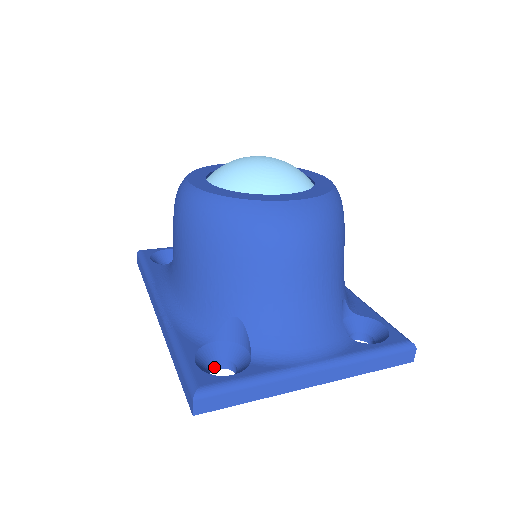
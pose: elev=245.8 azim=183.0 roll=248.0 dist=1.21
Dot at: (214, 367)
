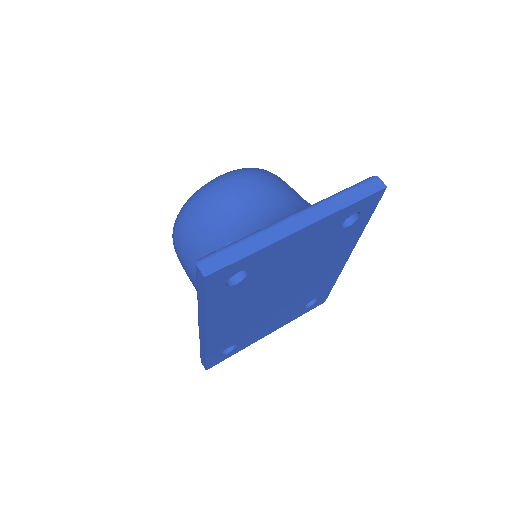
Dot at: (231, 283)
